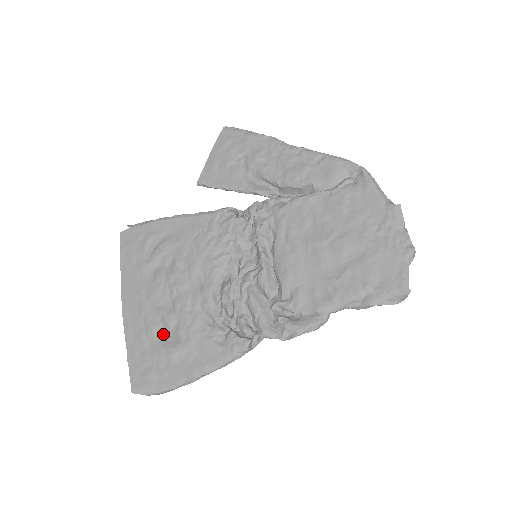
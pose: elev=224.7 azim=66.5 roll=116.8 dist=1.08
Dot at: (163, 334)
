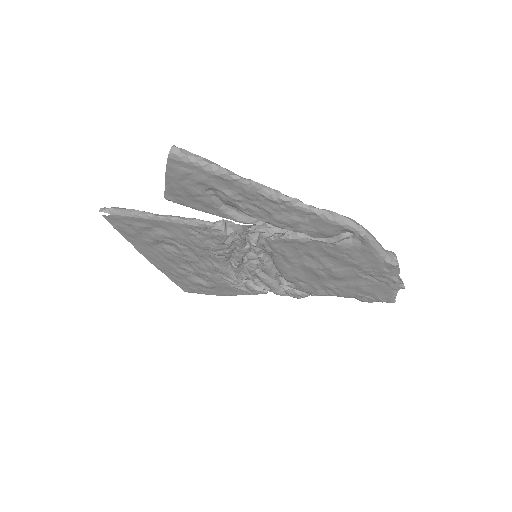
Dot at: (192, 276)
